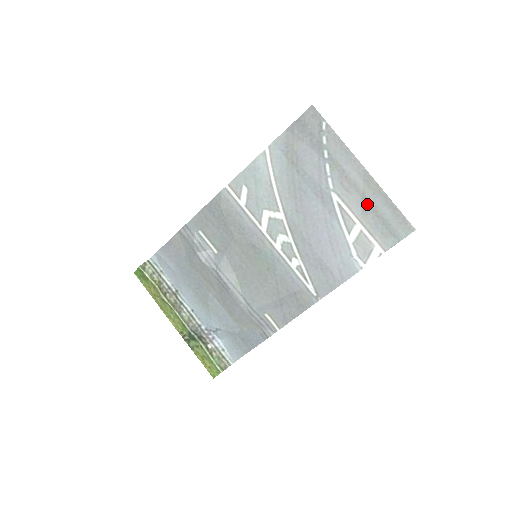
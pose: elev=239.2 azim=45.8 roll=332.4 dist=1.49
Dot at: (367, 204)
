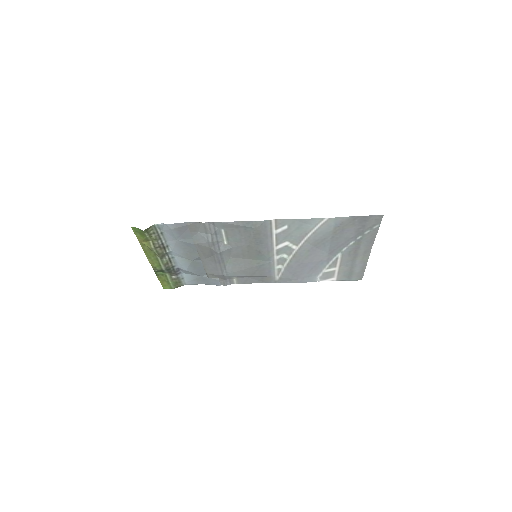
Dot at: (352, 264)
